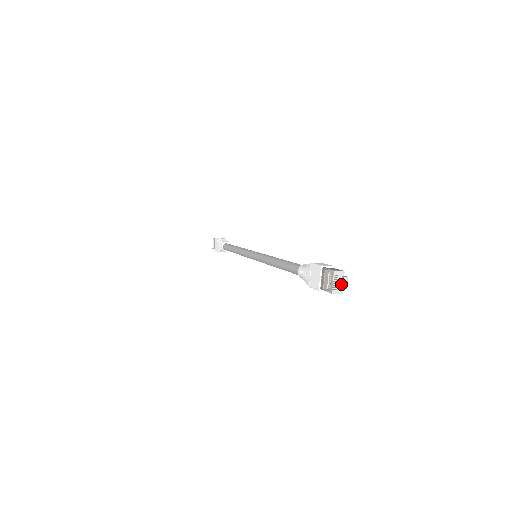
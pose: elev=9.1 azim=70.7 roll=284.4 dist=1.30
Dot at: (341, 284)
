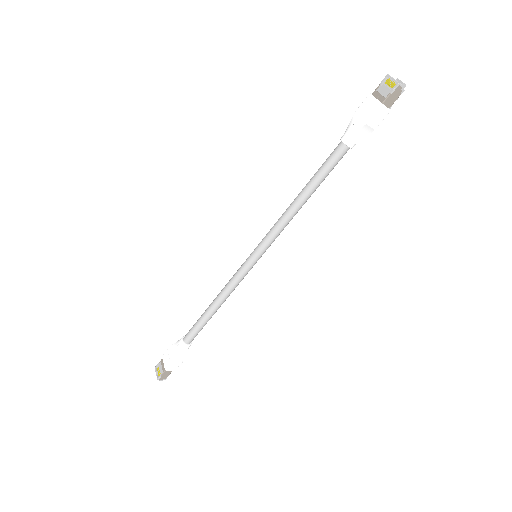
Dot at: occluded
